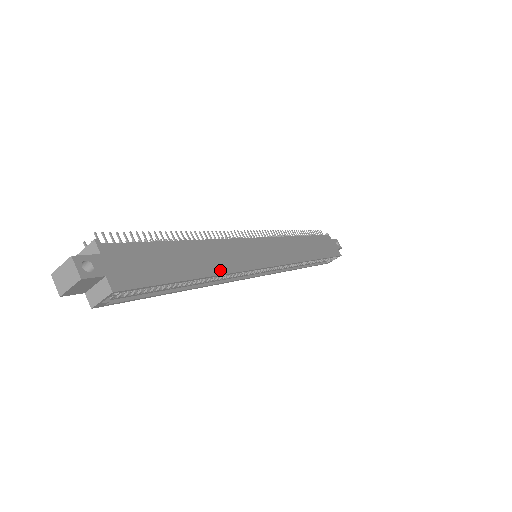
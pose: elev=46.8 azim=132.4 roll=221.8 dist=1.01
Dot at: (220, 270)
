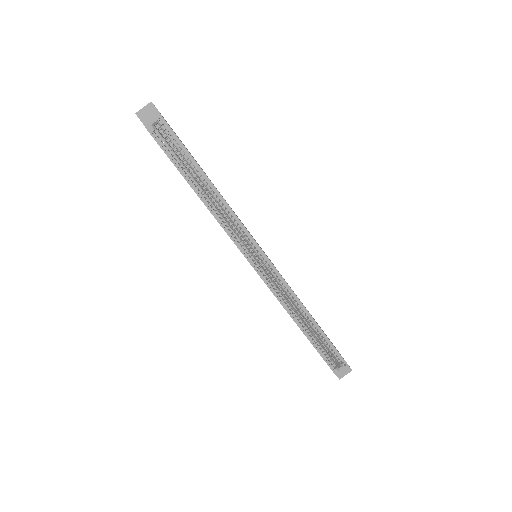
Dot at: (223, 198)
